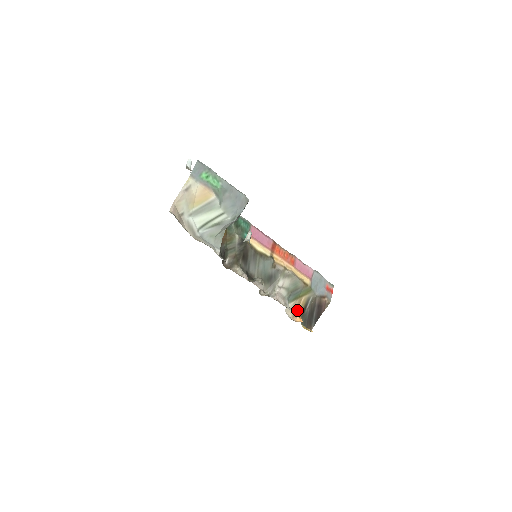
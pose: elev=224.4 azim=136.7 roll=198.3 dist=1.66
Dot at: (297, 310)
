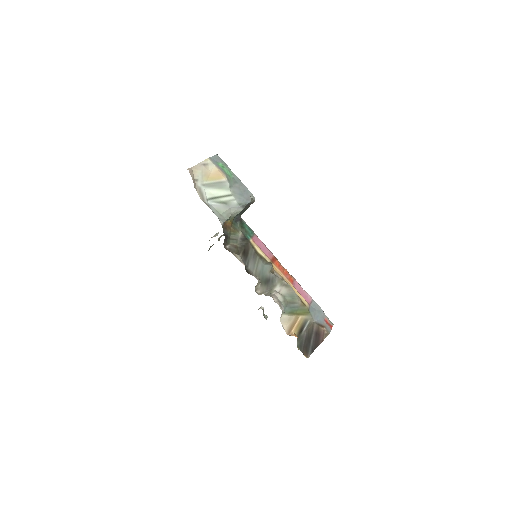
Dot at: (293, 327)
